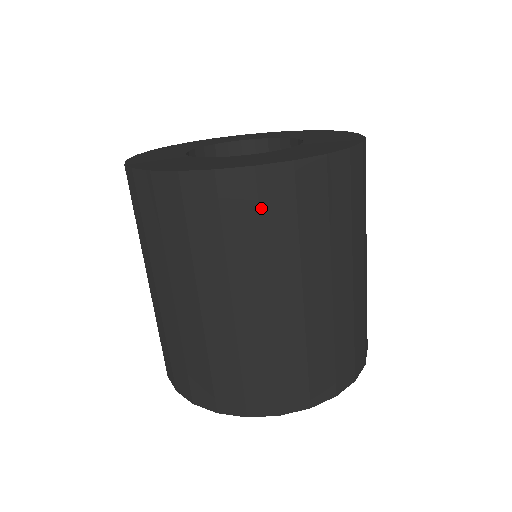
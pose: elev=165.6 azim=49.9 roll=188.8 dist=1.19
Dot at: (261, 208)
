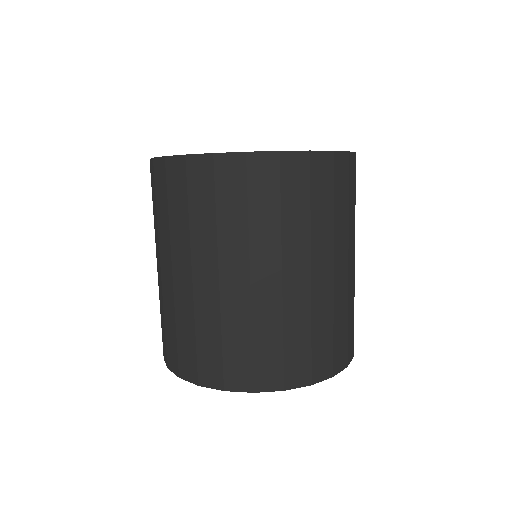
Dot at: (334, 185)
